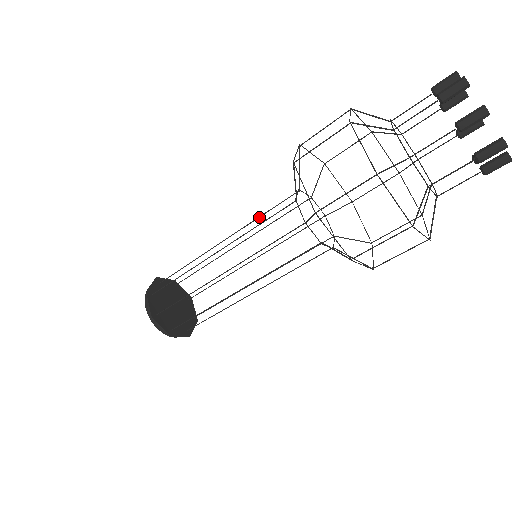
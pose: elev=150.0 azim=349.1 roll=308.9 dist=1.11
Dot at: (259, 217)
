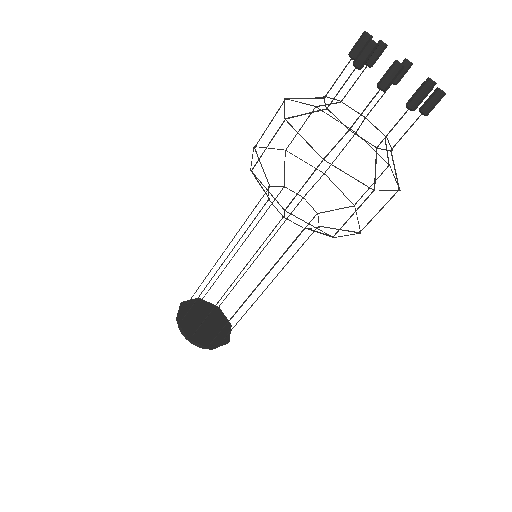
Dot at: occluded
